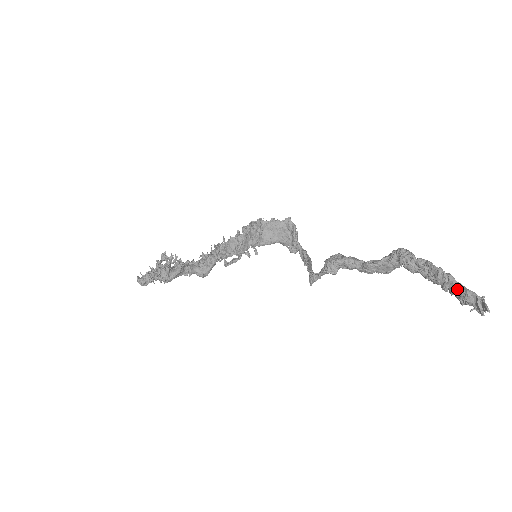
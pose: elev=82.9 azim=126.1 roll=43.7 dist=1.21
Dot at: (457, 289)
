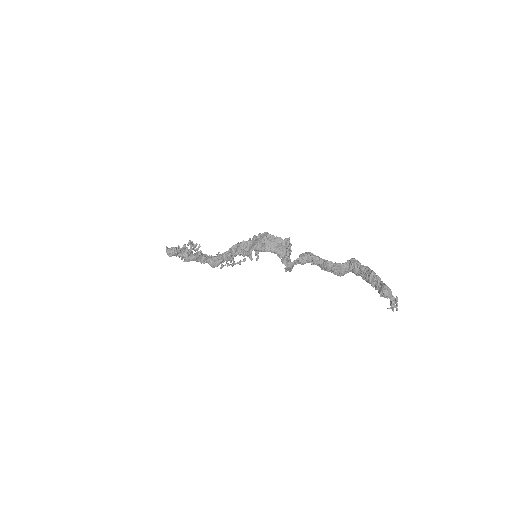
Dot at: (380, 285)
